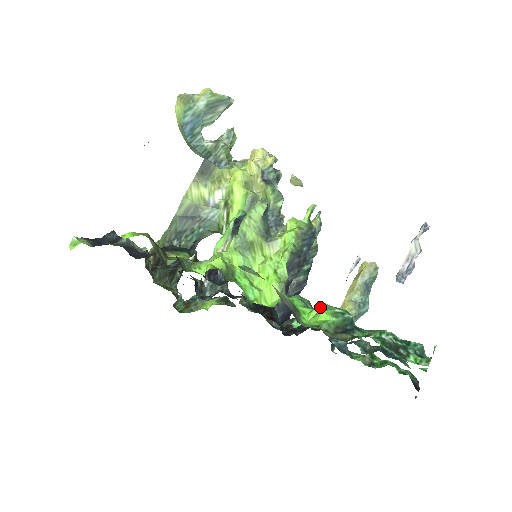
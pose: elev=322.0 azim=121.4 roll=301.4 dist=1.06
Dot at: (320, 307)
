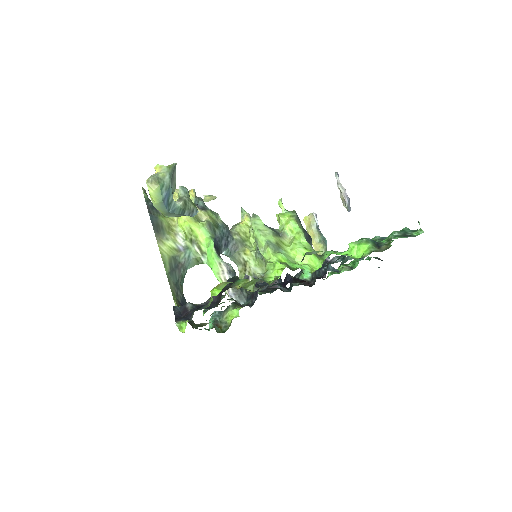
Dot at: (355, 245)
